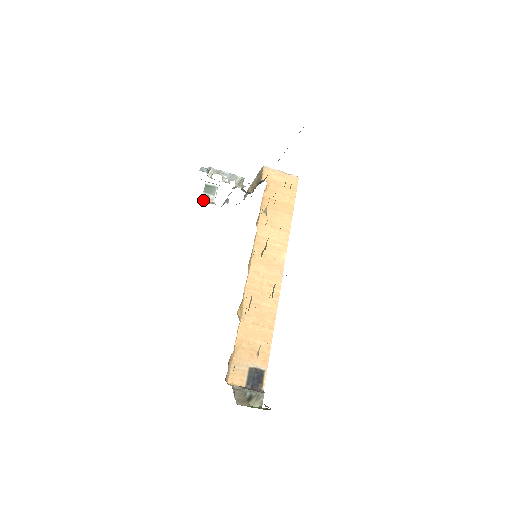
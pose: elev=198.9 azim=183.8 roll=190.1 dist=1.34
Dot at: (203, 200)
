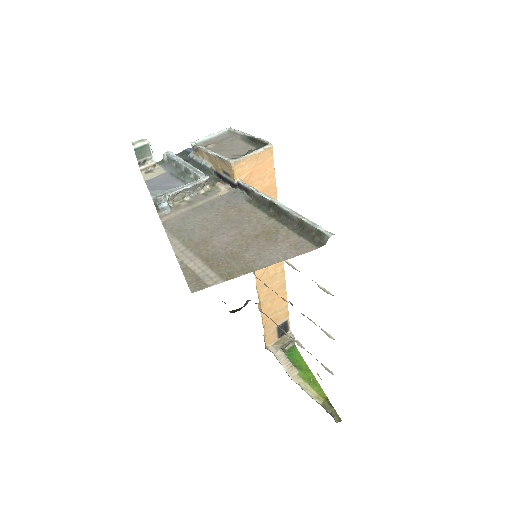
Dot at: (142, 170)
